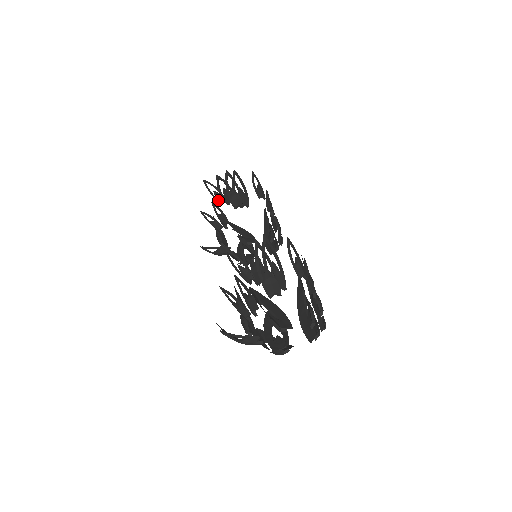
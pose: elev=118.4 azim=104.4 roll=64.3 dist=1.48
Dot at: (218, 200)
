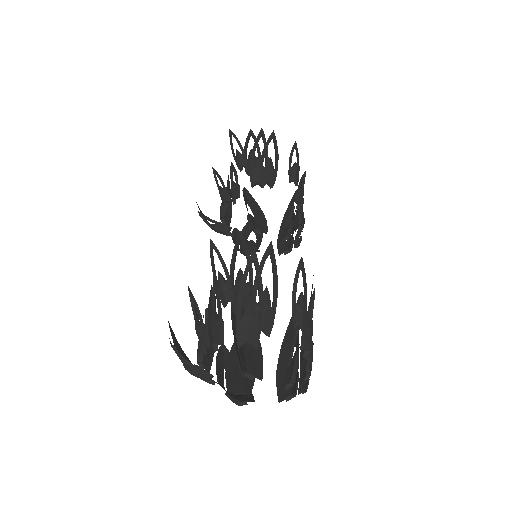
Dot at: (237, 163)
